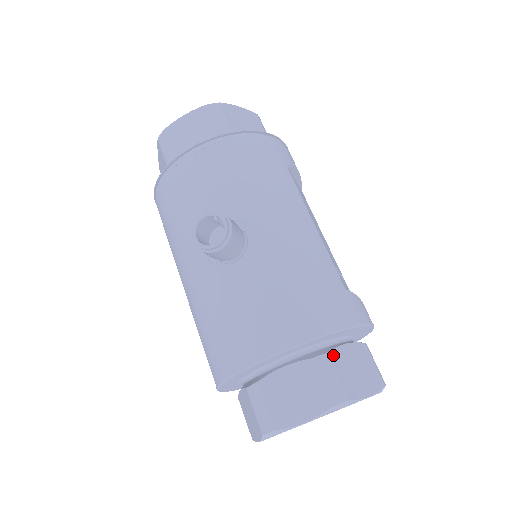
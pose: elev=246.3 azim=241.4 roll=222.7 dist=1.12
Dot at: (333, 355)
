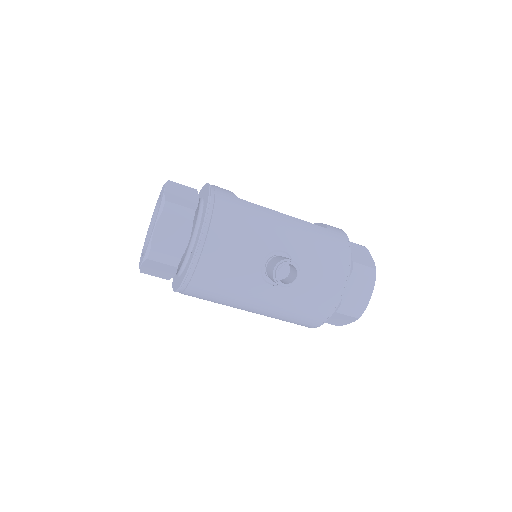
Dot at: (354, 260)
